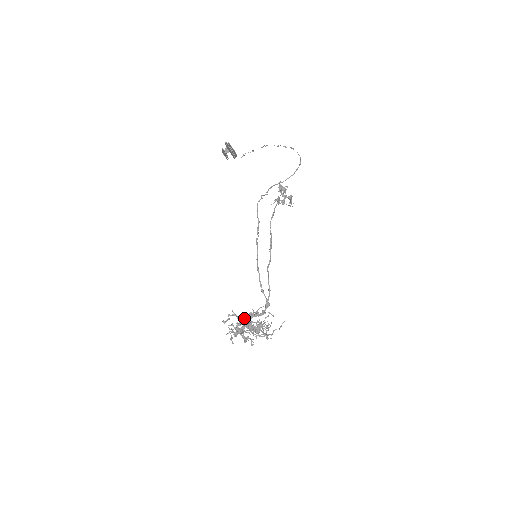
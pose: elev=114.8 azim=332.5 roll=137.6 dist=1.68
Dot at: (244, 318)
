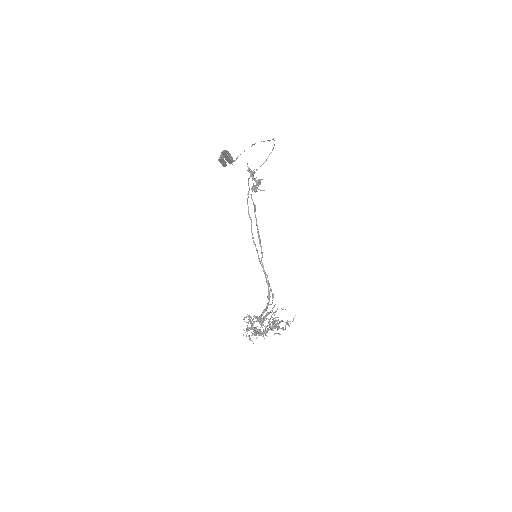
Dot at: (260, 318)
